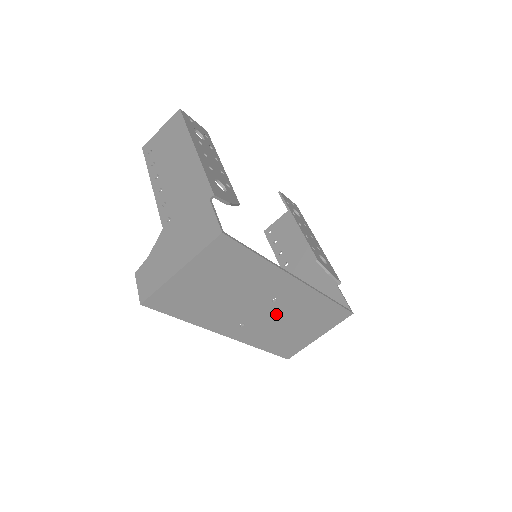
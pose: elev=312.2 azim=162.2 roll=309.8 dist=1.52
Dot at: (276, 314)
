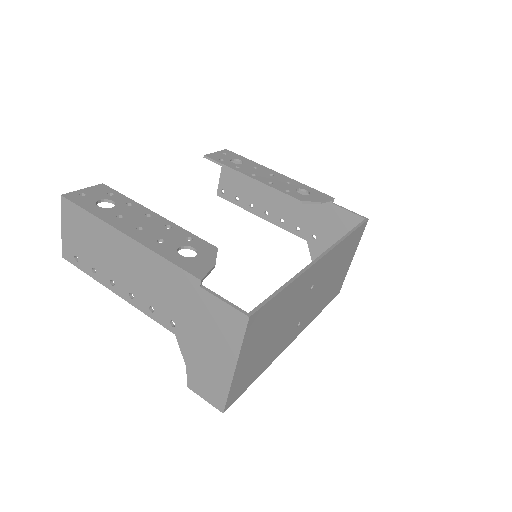
Dot at: (317, 290)
